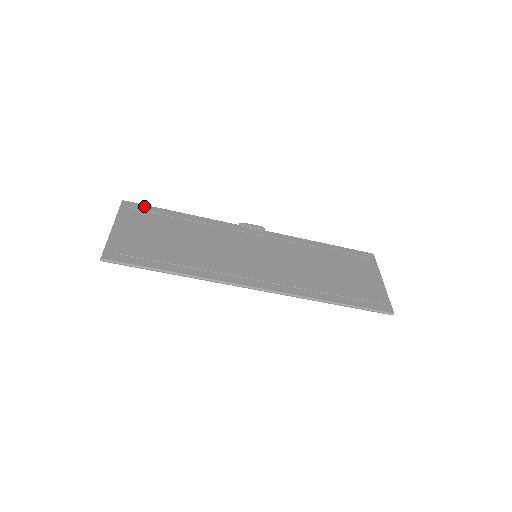
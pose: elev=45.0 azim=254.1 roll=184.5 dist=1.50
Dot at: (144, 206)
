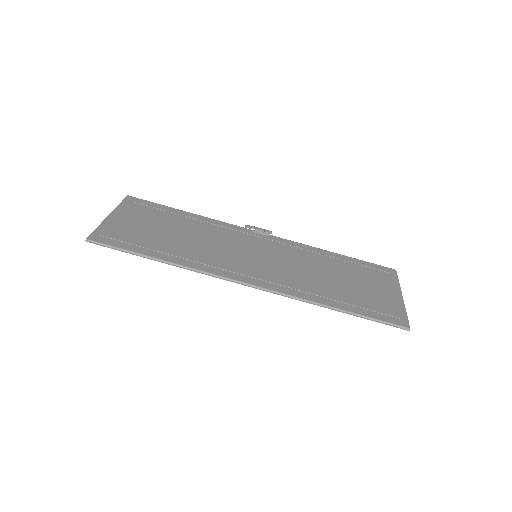
Dot at: (148, 202)
